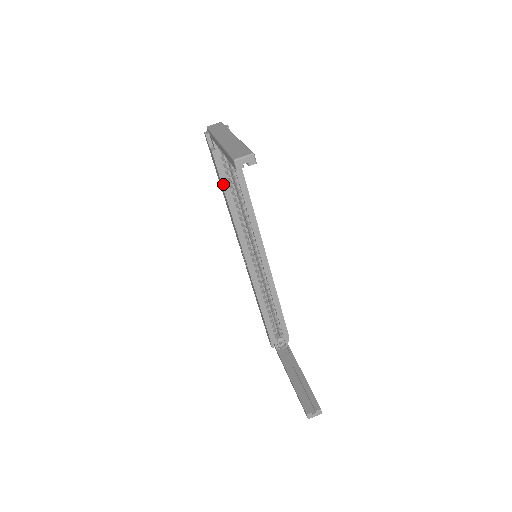
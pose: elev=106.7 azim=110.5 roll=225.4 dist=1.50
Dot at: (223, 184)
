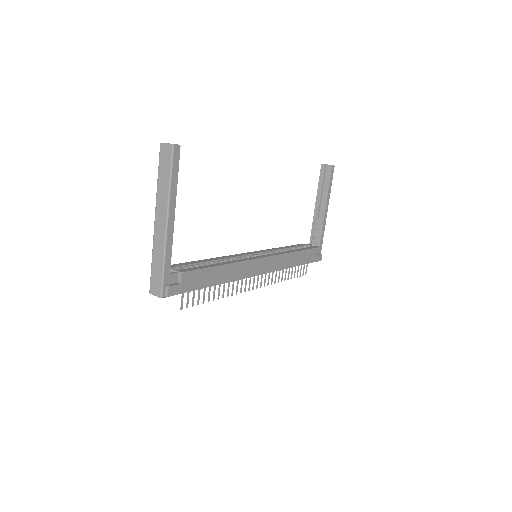
Dot at: (290, 246)
